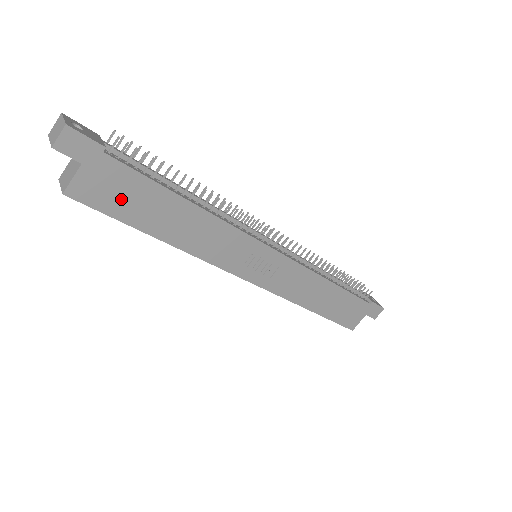
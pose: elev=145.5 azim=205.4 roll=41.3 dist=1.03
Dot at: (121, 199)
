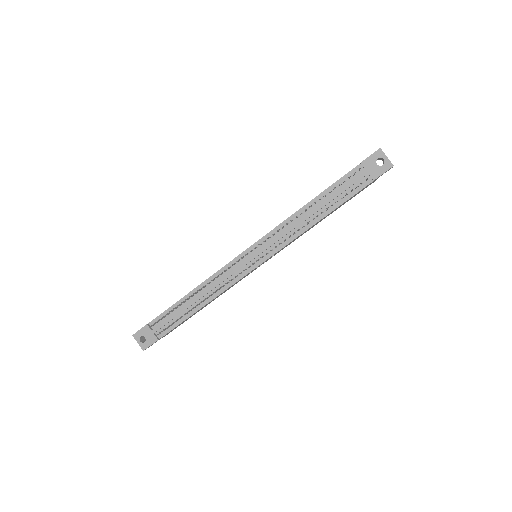
Dot at: occluded
